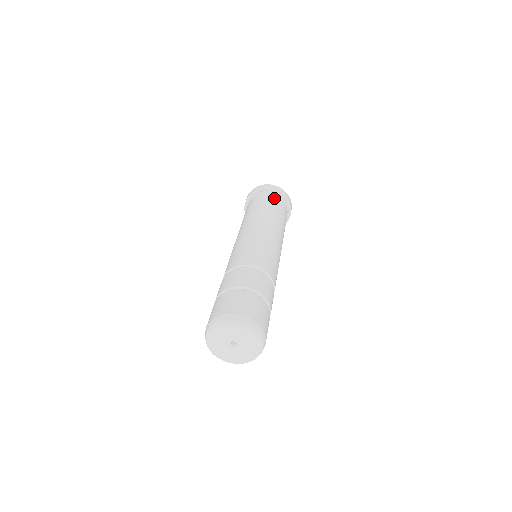
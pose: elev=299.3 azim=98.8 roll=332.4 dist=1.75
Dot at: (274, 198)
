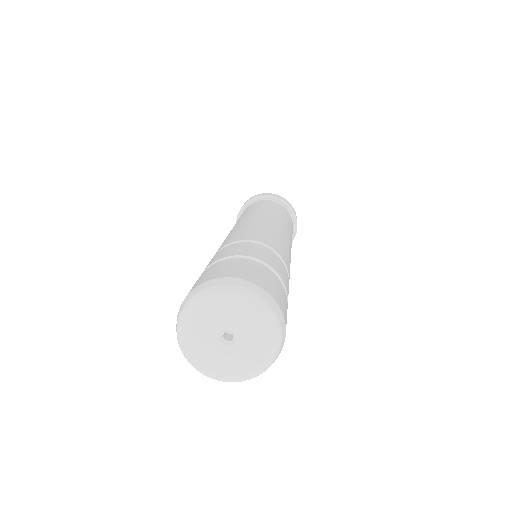
Dot at: (276, 204)
